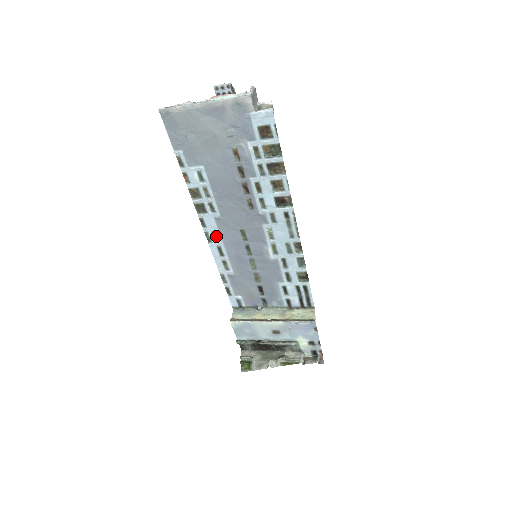
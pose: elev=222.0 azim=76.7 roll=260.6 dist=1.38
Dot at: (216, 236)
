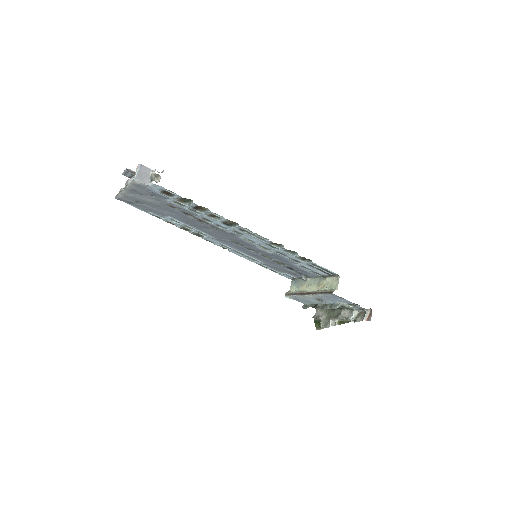
Dot at: (226, 247)
